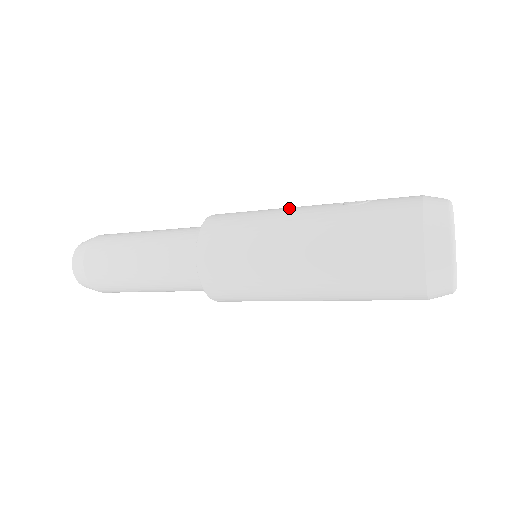
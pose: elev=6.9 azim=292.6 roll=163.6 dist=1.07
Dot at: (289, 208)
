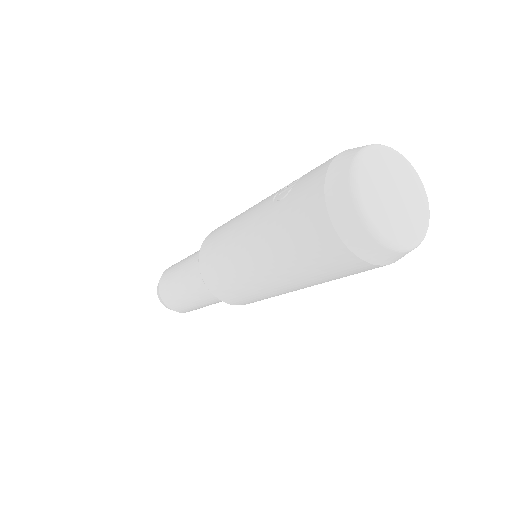
Dot at: (243, 217)
